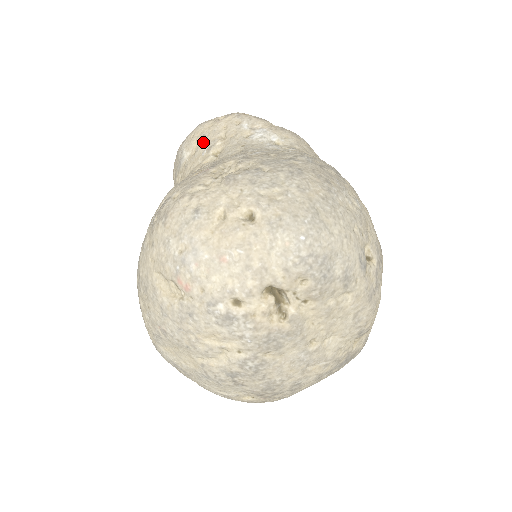
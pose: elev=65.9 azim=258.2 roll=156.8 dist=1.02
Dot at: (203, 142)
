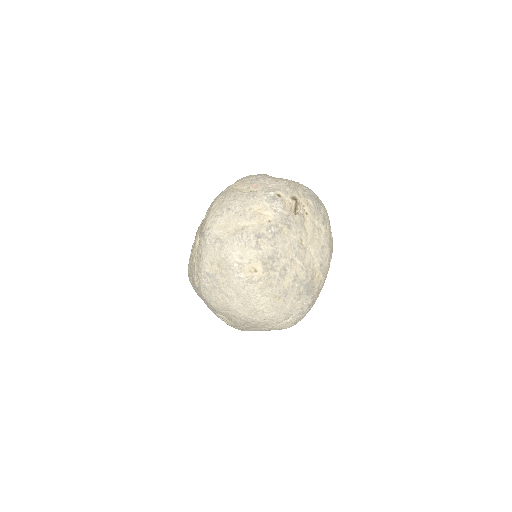
Dot at: occluded
